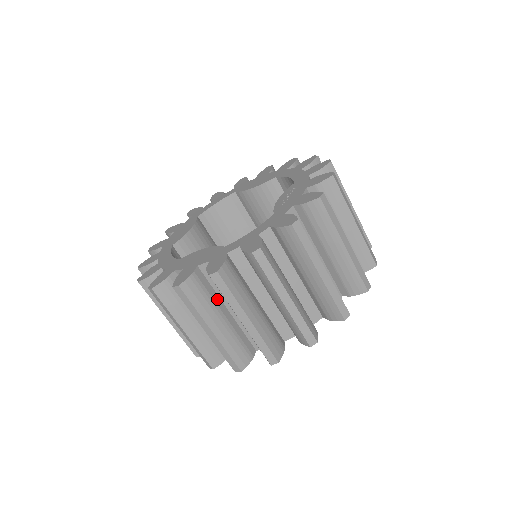
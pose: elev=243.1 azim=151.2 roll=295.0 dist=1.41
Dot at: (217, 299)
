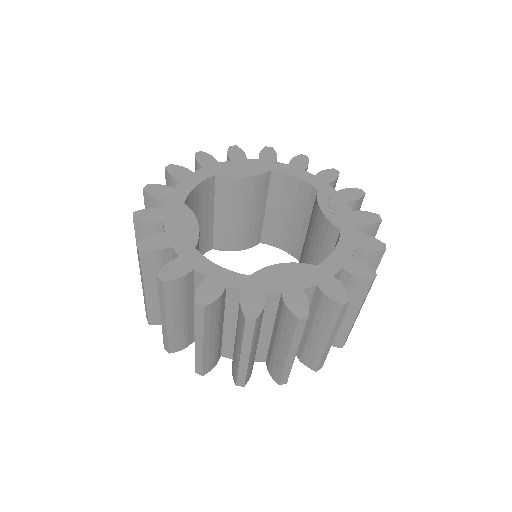
Dot at: occluded
